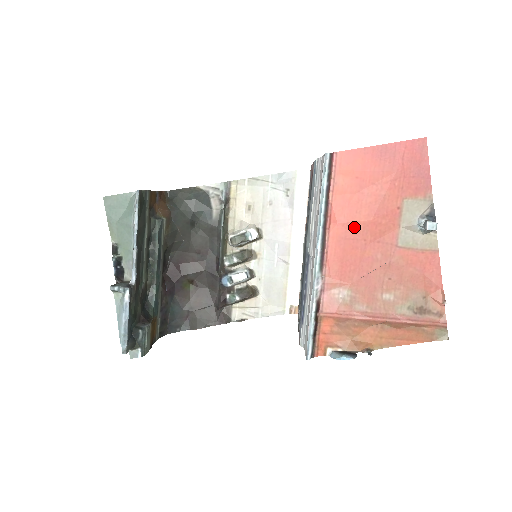
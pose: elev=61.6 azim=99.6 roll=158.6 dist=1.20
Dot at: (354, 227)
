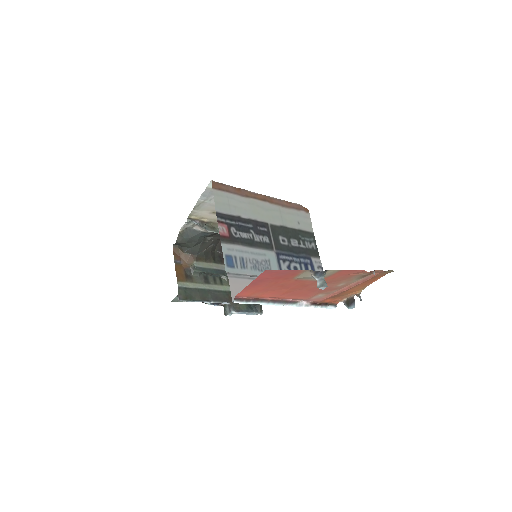
Dot at: (287, 293)
